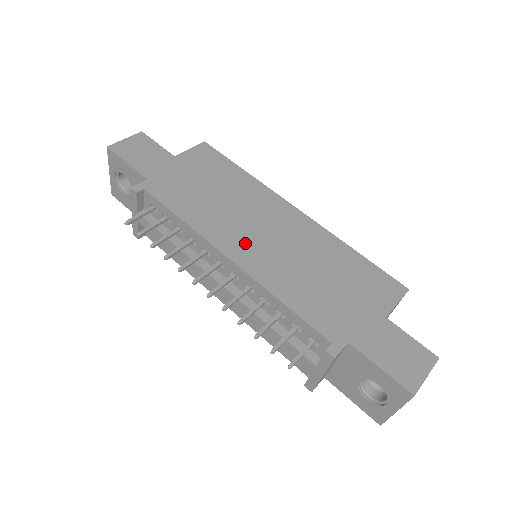
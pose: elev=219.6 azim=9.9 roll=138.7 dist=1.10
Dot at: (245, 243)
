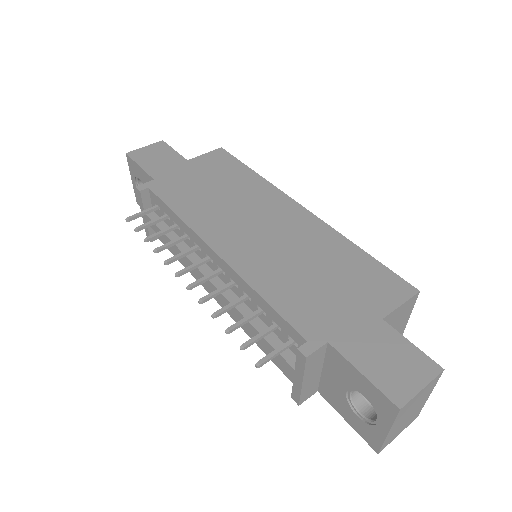
Dot at: (236, 237)
